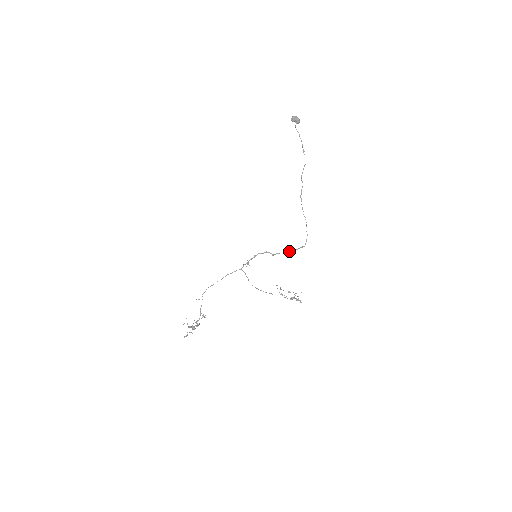
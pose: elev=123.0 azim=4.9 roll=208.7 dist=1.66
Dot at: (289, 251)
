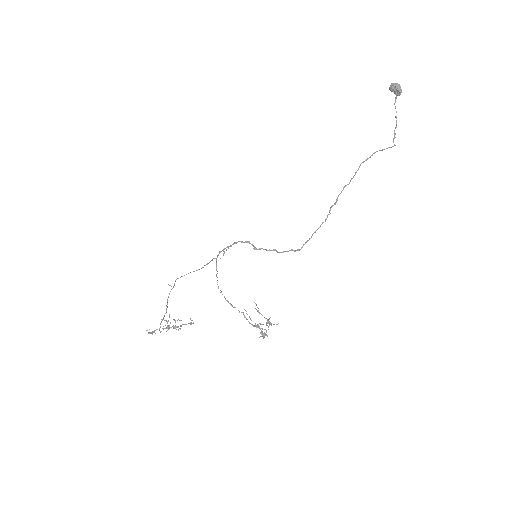
Dot at: occluded
